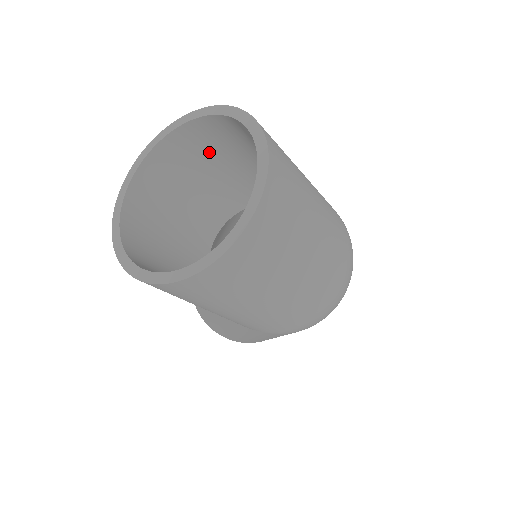
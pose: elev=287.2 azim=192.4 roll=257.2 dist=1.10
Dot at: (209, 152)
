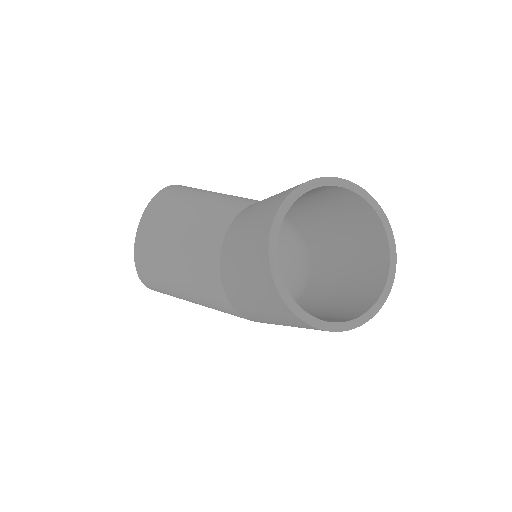
Dot at: (313, 194)
